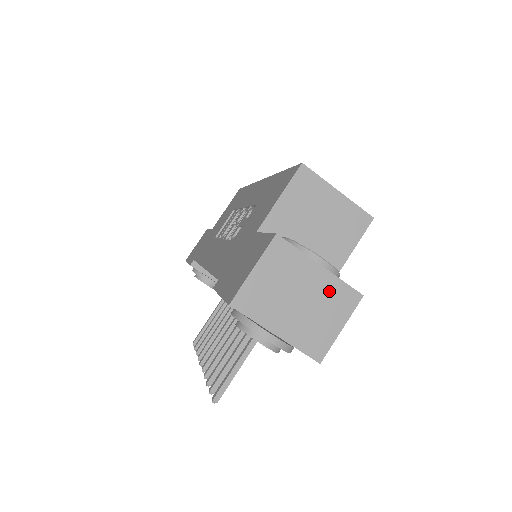
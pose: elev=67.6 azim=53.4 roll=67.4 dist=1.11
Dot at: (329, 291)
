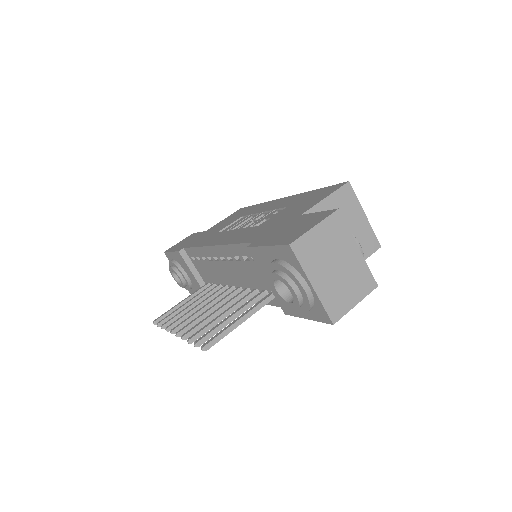
Dot at: (358, 270)
